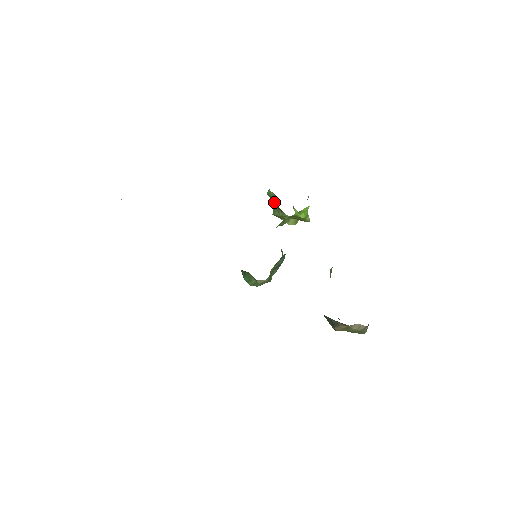
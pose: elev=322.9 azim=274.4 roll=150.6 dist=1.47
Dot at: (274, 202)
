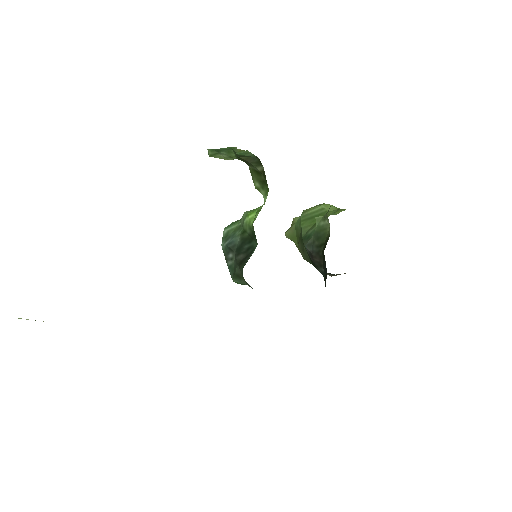
Dot at: (243, 159)
